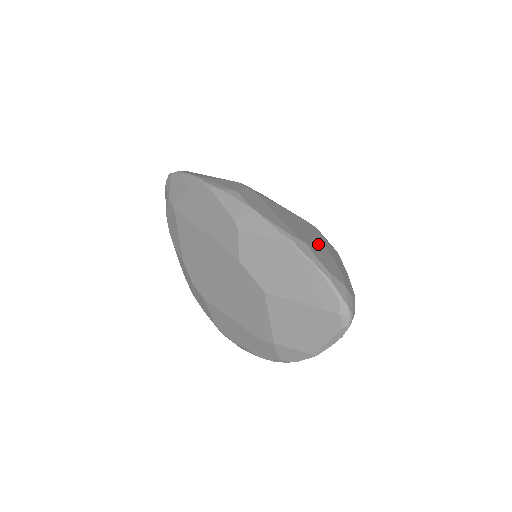
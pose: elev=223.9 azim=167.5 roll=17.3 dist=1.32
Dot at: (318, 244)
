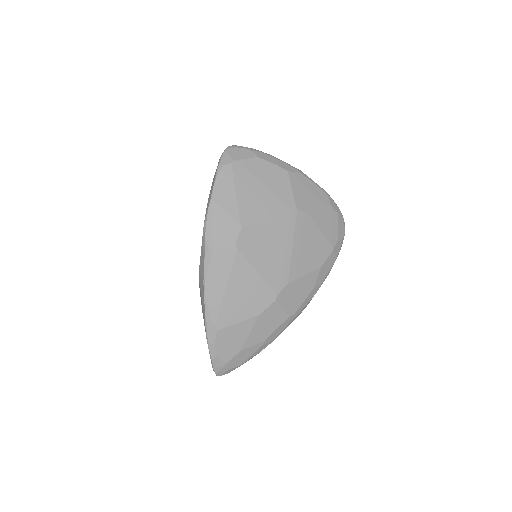
Dot at: (241, 326)
